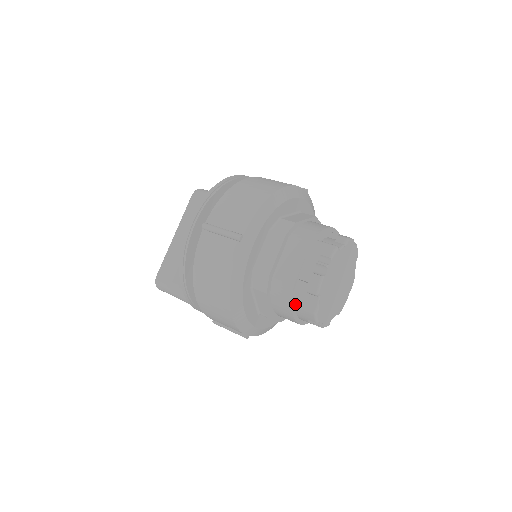
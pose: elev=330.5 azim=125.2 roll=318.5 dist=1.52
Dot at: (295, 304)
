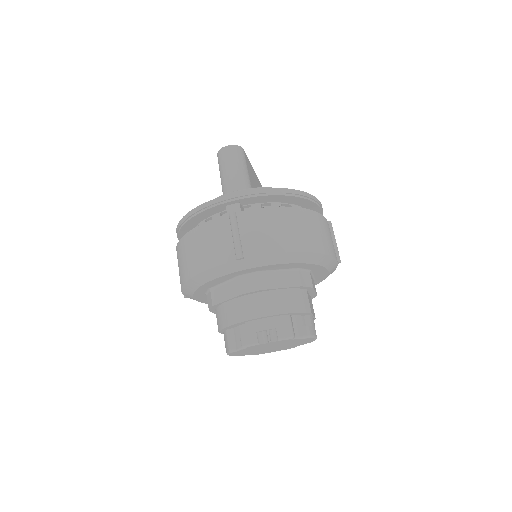
Dot at: occluded
